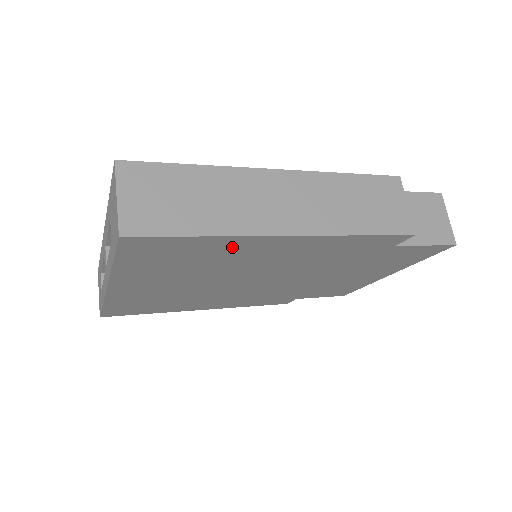
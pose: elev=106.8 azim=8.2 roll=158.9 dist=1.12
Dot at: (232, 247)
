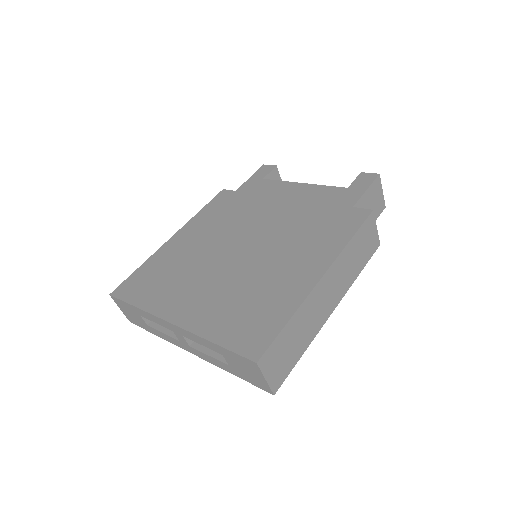
Dot at: occluded
